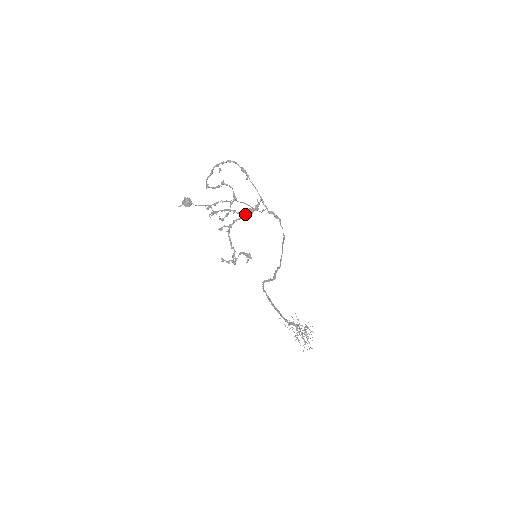
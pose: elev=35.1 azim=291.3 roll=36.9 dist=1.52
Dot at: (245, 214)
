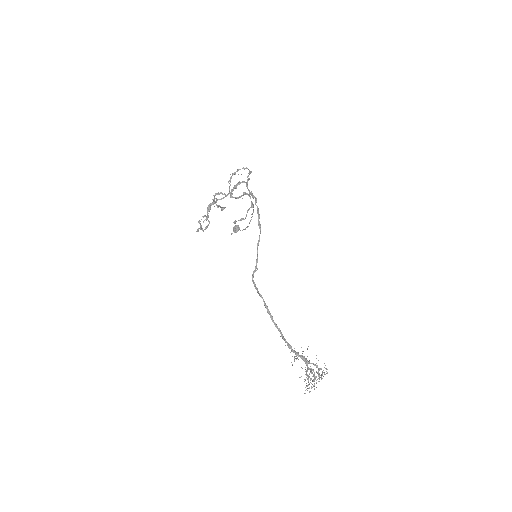
Dot at: (227, 194)
